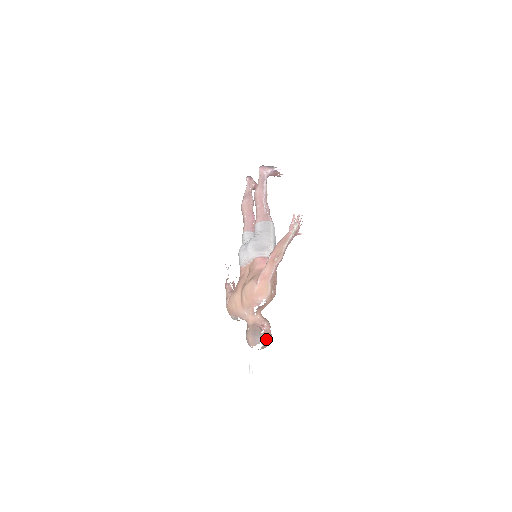
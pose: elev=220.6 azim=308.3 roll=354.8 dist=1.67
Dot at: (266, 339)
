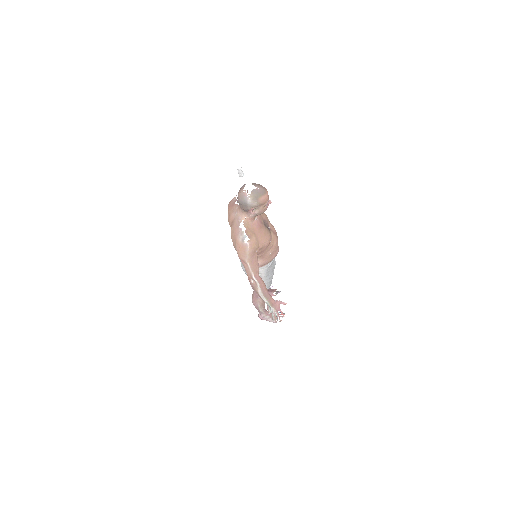
Dot at: occluded
